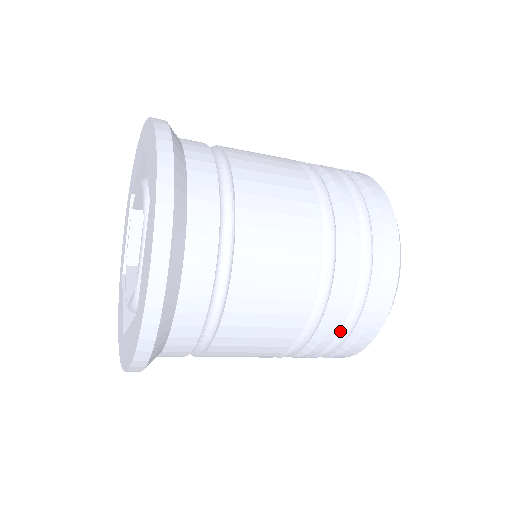
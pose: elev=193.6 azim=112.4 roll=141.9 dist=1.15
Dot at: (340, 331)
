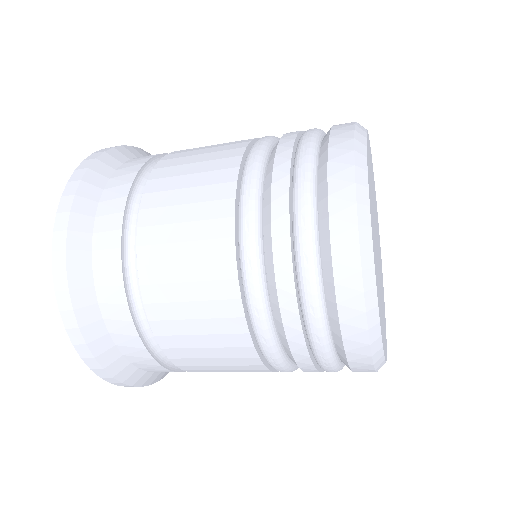
Dot at: occluded
